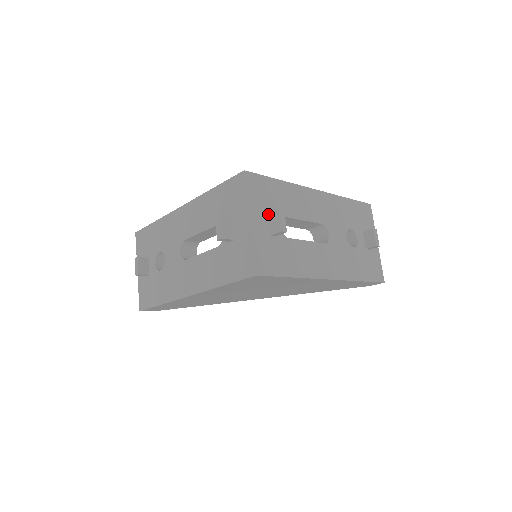
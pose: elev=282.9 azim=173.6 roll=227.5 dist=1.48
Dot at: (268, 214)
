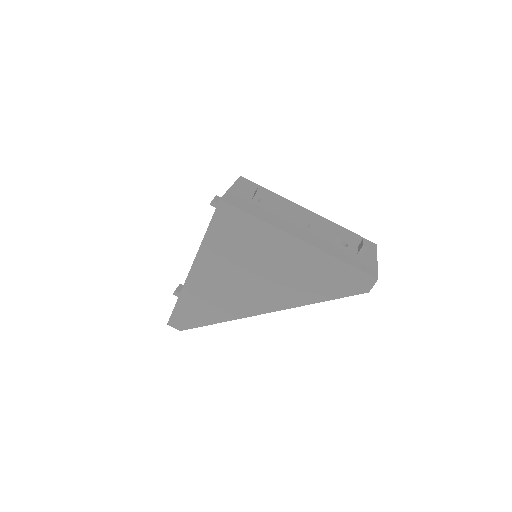
Dot at: occluded
